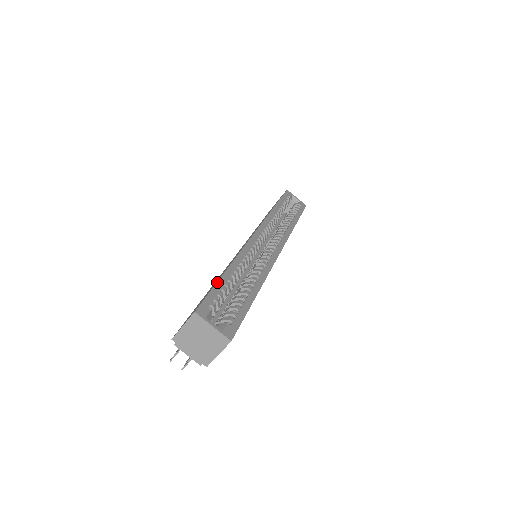
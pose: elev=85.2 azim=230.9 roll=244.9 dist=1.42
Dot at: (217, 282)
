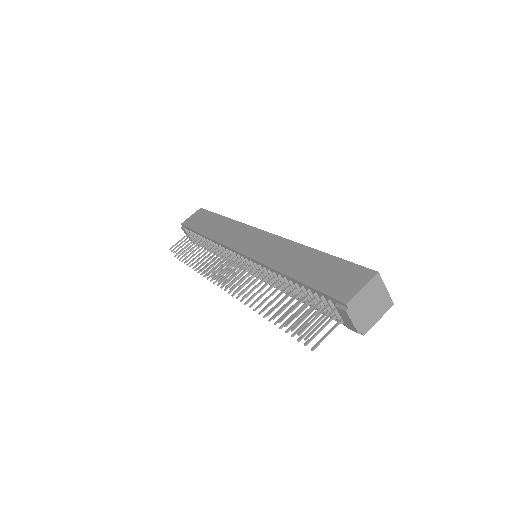
Dot at: occluded
